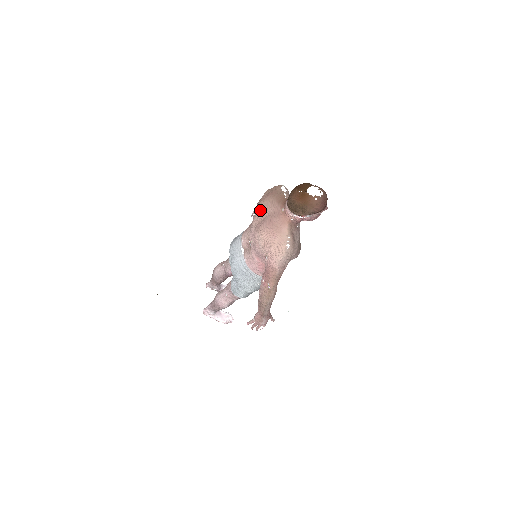
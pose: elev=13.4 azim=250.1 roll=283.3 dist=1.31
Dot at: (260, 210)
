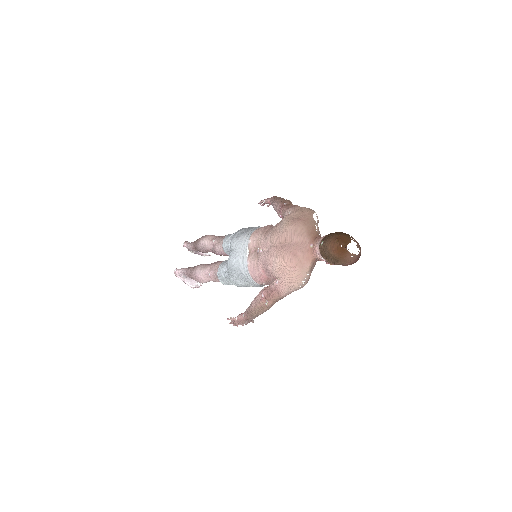
Dot at: (286, 232)
